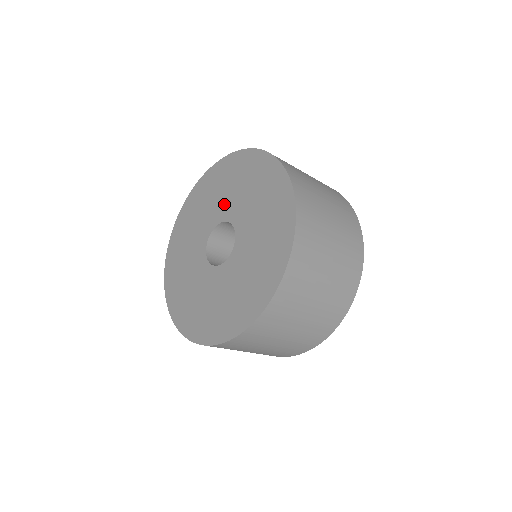
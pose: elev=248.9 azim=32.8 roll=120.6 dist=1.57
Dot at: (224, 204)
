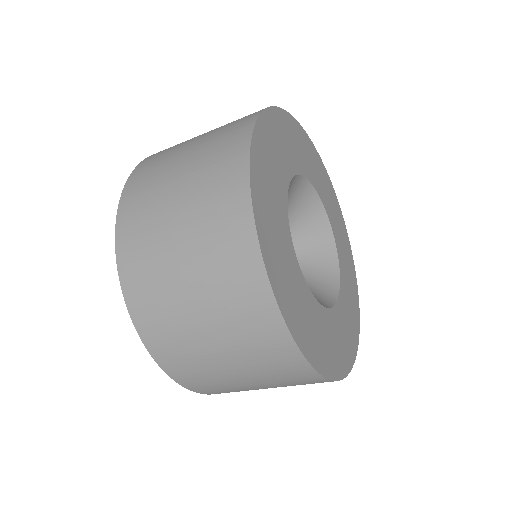
Dot at: occluded
